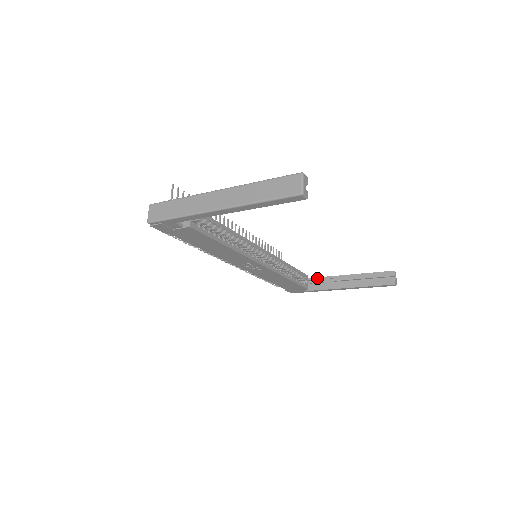
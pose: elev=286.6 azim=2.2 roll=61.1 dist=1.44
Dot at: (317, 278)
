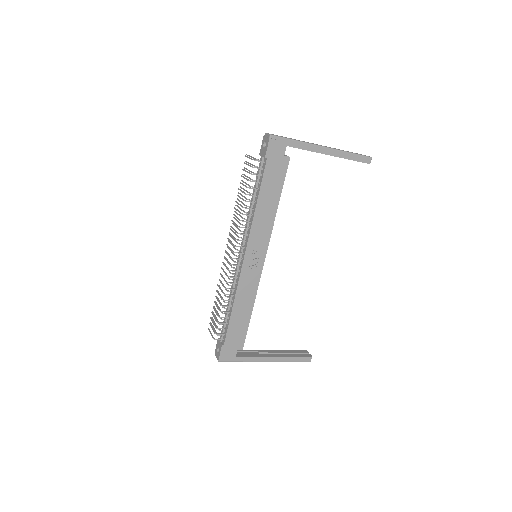
Dot at: (243, 350)
